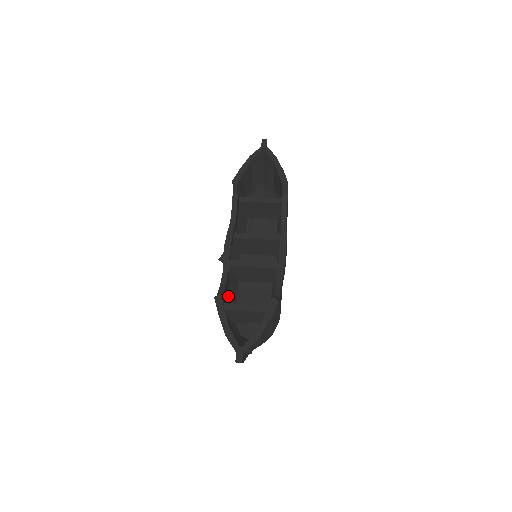
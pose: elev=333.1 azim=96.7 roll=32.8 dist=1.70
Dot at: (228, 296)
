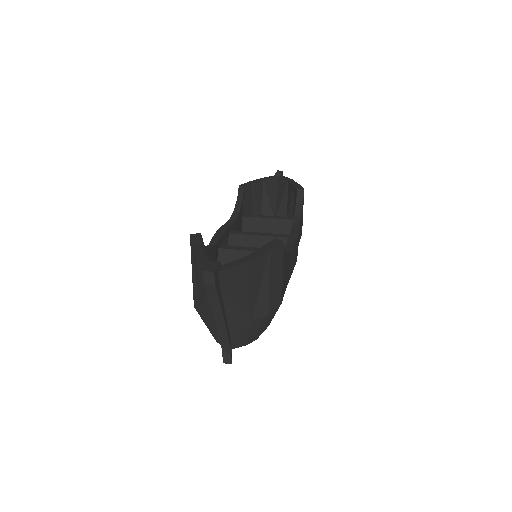
Dot at: occluded
